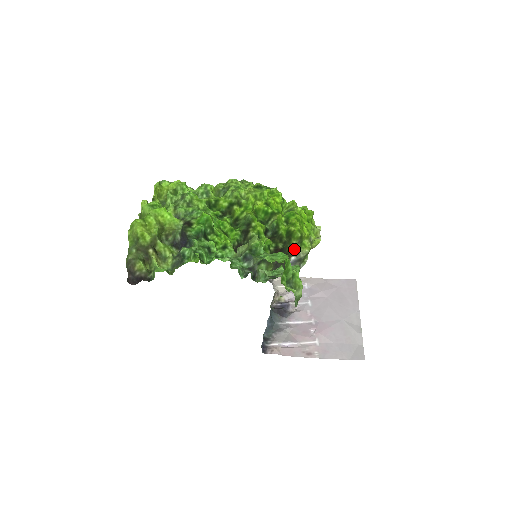
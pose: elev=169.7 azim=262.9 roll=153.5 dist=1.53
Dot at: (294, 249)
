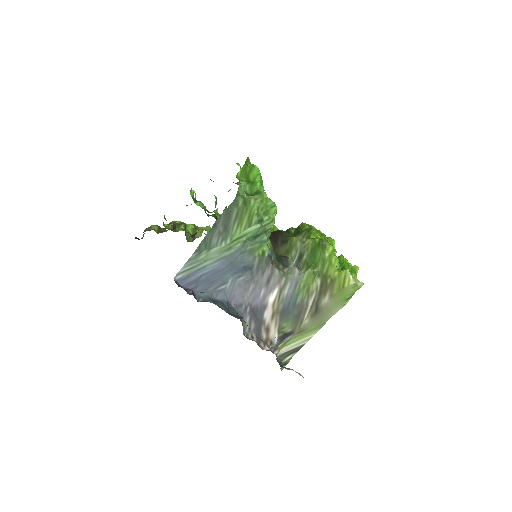
Dot at: (295, 237)
